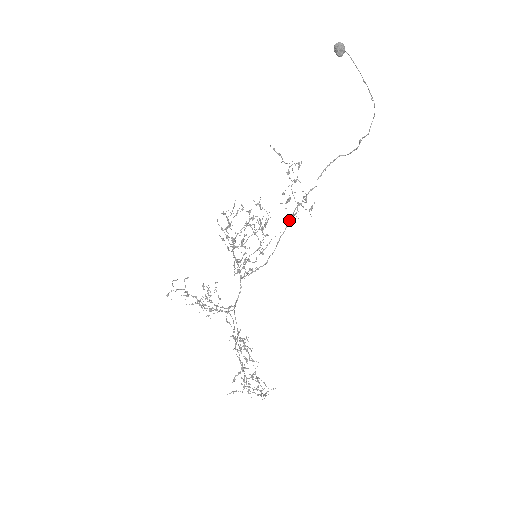
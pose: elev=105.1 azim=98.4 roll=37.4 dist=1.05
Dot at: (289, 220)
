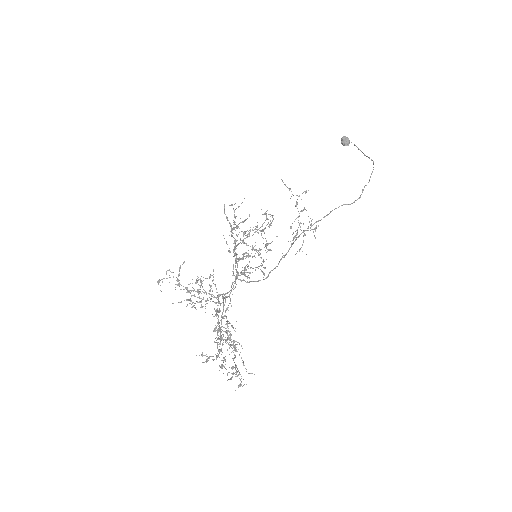
Dot at: (293, 242)
